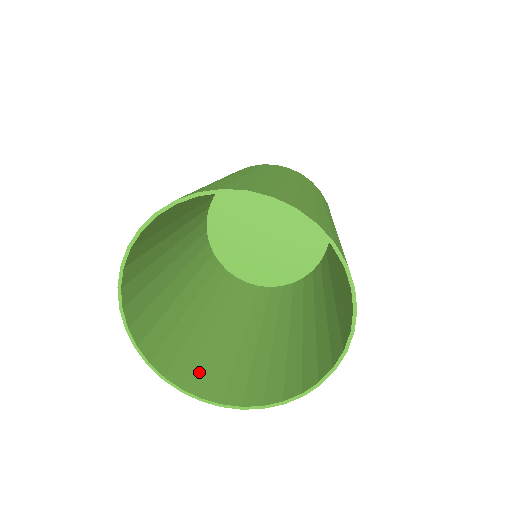
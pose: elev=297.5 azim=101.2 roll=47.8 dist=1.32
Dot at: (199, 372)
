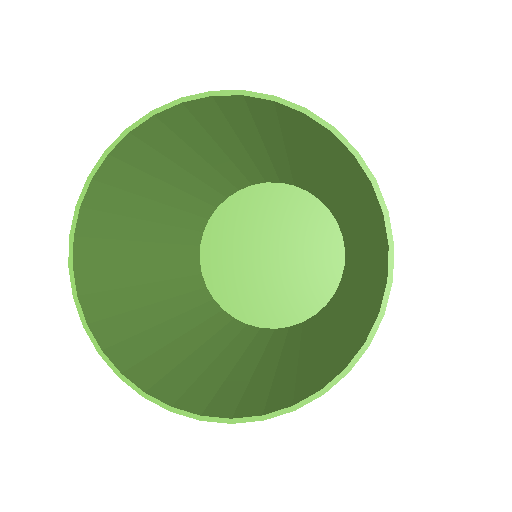
Dot at: (133, 347)
